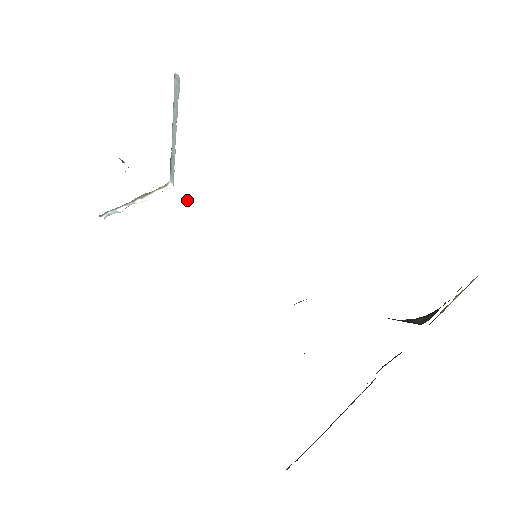
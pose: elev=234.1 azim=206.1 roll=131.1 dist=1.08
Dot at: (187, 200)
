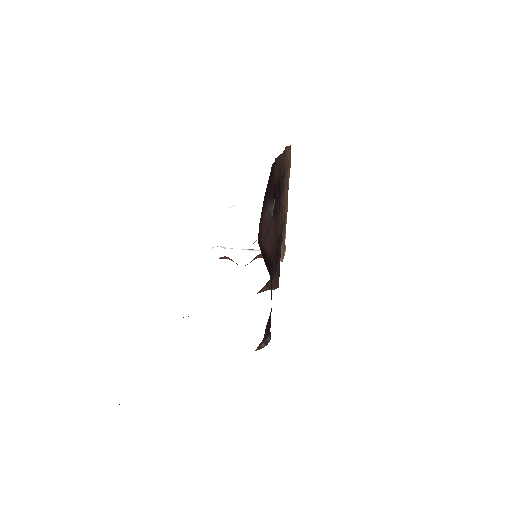
Dot at: occluded
